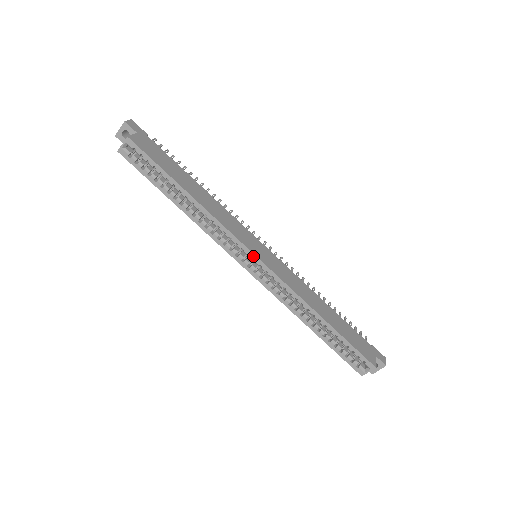
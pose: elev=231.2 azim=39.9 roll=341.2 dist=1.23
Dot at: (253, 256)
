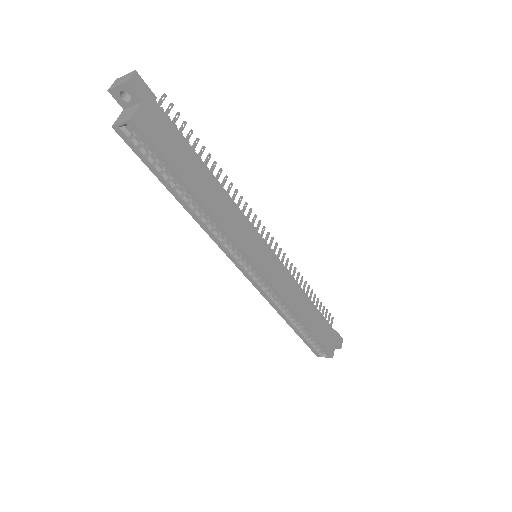
Dot at: (255, 268)
